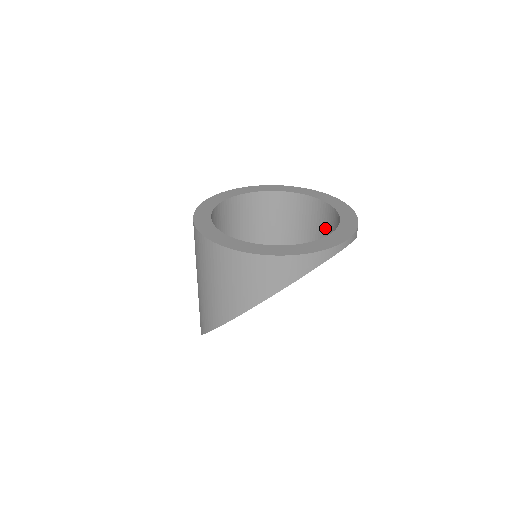
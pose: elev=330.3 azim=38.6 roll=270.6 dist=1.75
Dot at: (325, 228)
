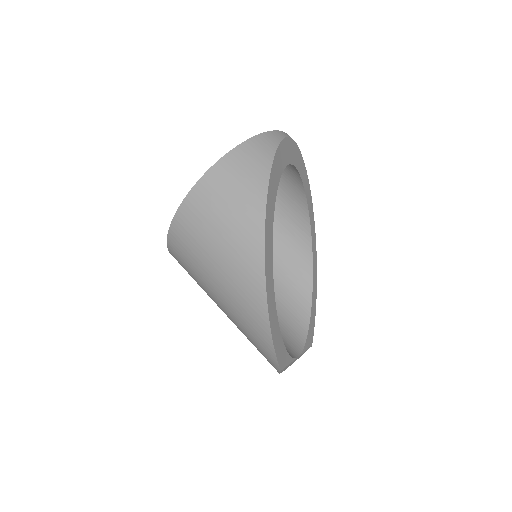
Dot at: (288, 205)
